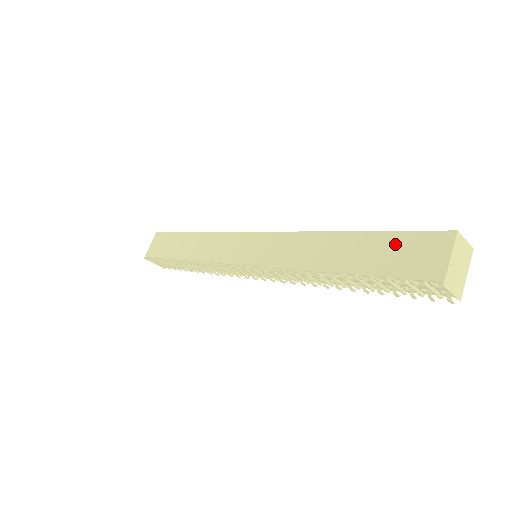
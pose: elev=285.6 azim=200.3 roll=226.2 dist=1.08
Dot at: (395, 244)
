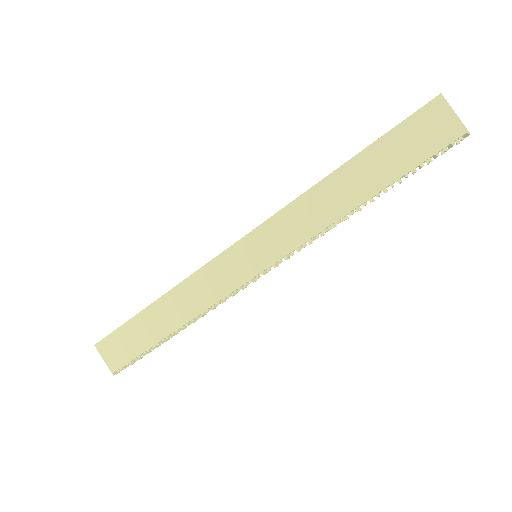
Dot at: (401, 139)
